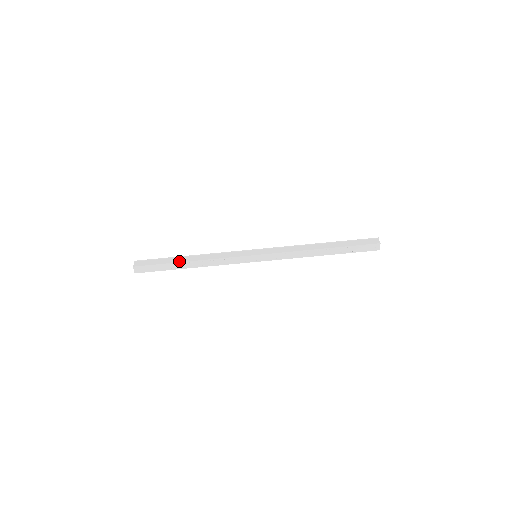
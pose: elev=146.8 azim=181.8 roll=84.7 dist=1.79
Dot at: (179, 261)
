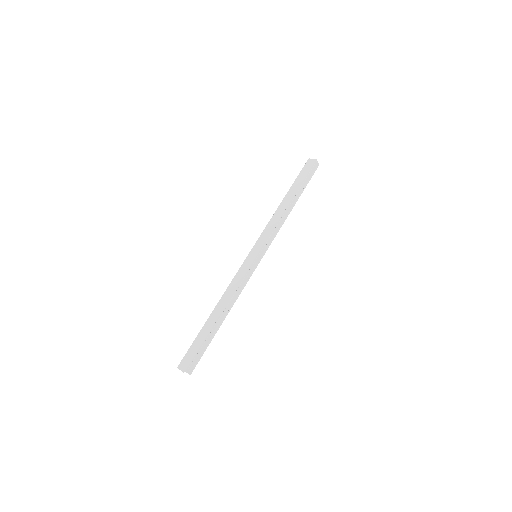
Dot at: (213, 323)
